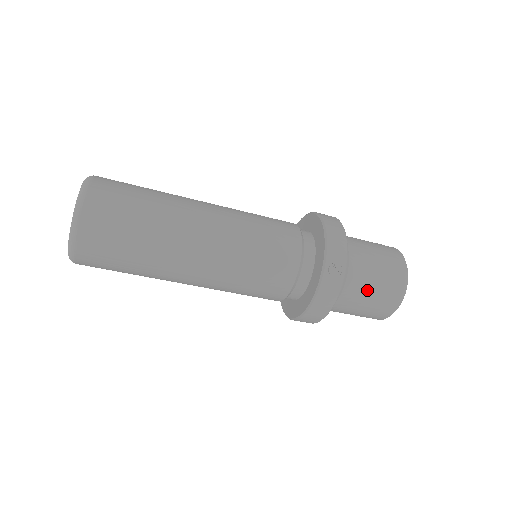
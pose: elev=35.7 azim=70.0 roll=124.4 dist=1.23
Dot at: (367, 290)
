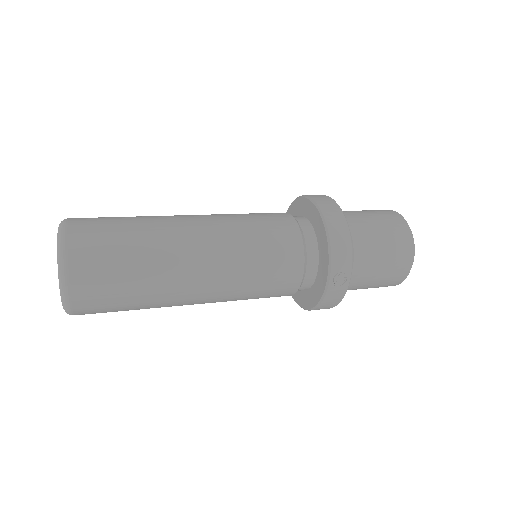
Dot at: (372, 278)
